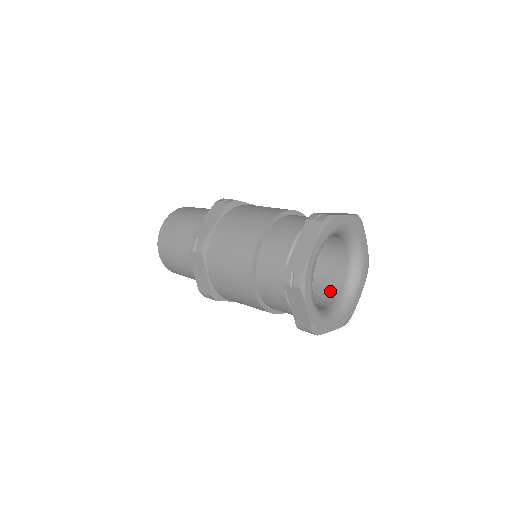
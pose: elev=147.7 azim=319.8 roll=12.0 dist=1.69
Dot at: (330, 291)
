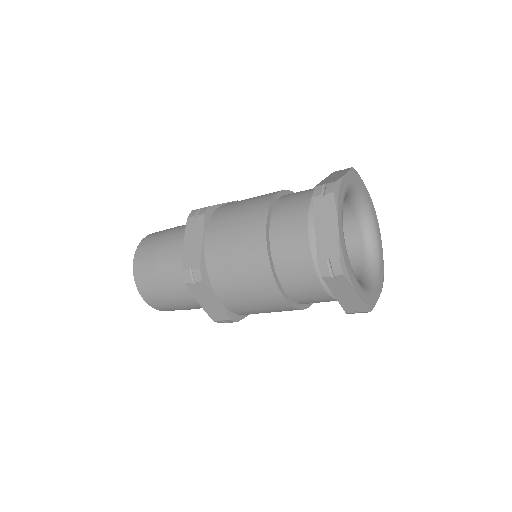
Dot at: occluded
